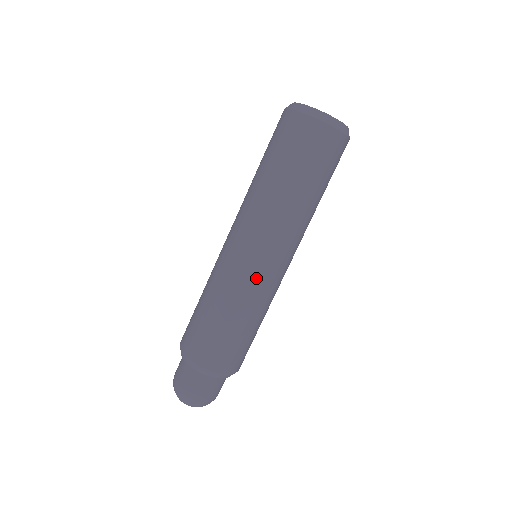
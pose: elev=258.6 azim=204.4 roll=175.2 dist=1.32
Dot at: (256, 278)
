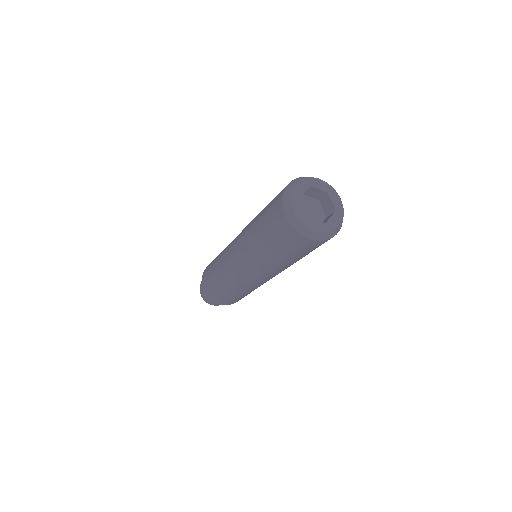
Dot at: occluded
